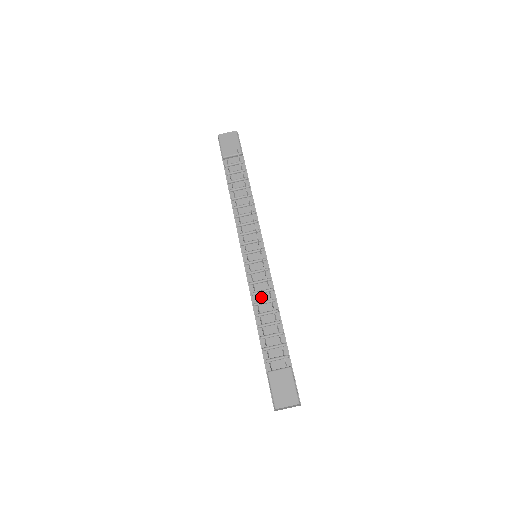
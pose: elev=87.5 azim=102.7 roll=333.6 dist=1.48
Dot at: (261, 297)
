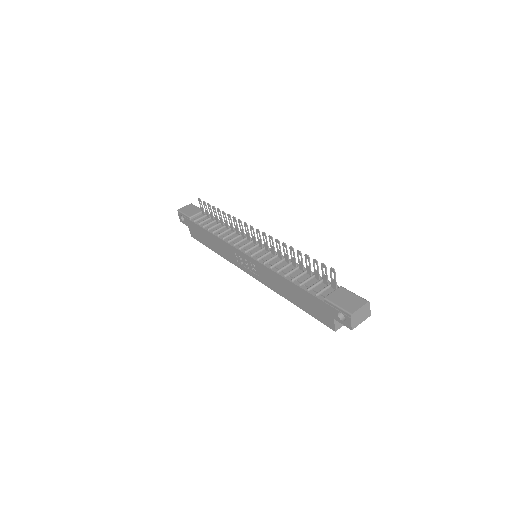
Dot at: (280, 266)
